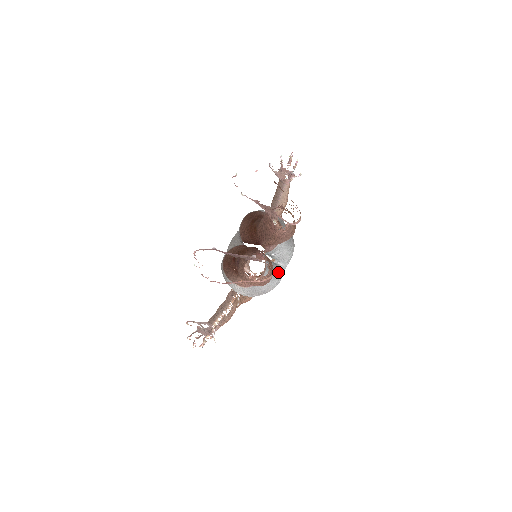
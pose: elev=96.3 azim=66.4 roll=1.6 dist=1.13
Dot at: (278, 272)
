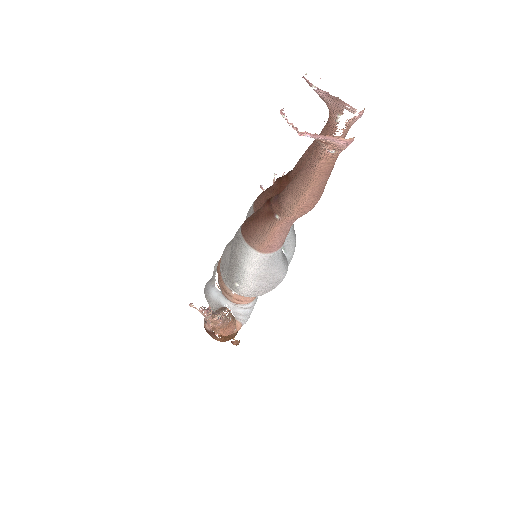
Dot at: (286, 260)
